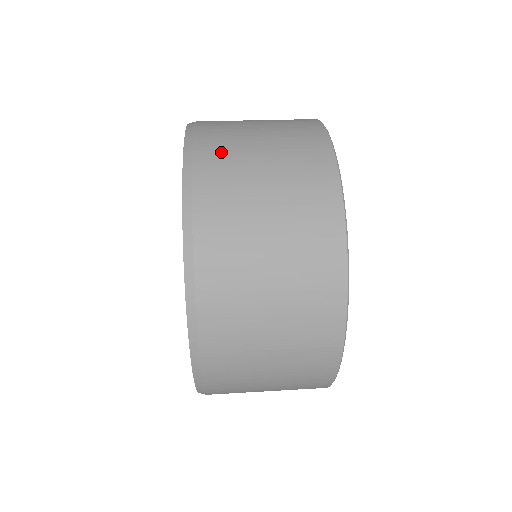
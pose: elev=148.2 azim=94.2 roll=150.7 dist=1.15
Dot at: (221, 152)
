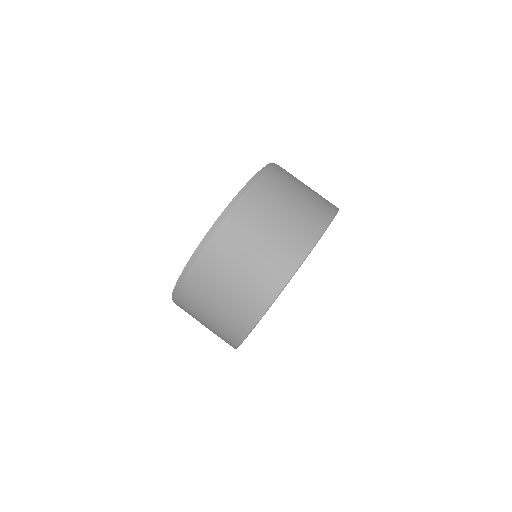
Dot at: (210, 269)
